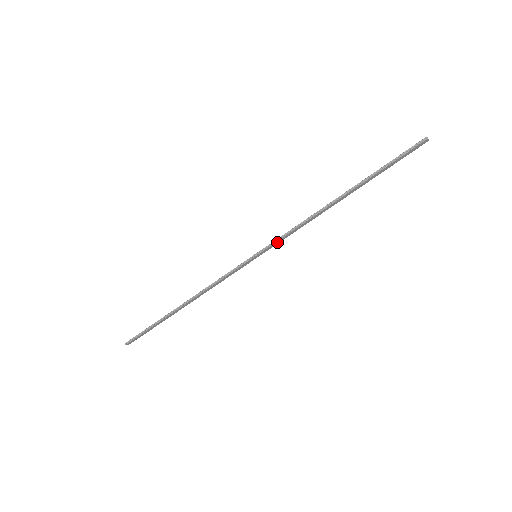
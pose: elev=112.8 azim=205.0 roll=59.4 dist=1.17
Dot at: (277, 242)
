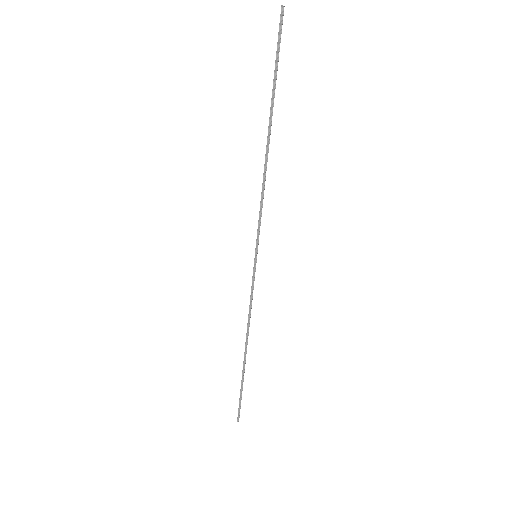
Dot at: occluded
